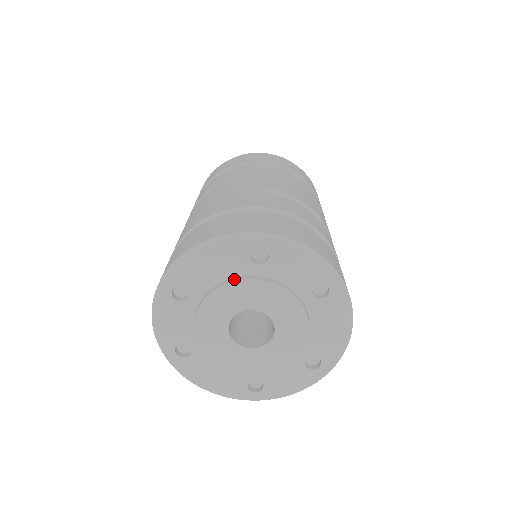
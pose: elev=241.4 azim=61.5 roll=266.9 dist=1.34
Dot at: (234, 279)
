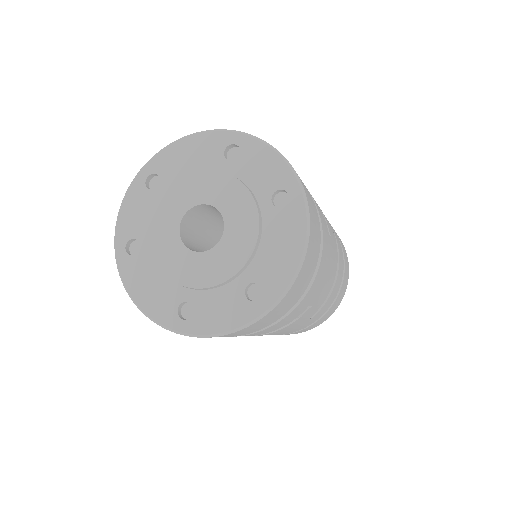
Dot at: (202, 170)
